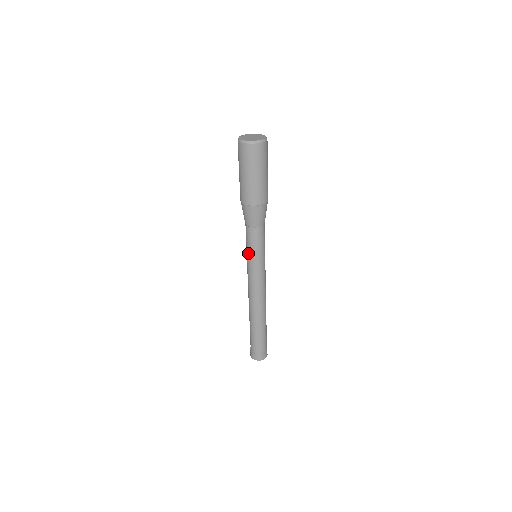
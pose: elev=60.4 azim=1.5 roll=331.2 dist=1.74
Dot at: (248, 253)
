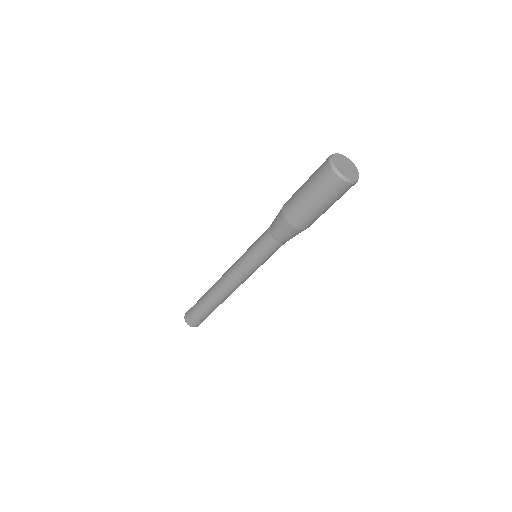
Dot at: (251, 247)
